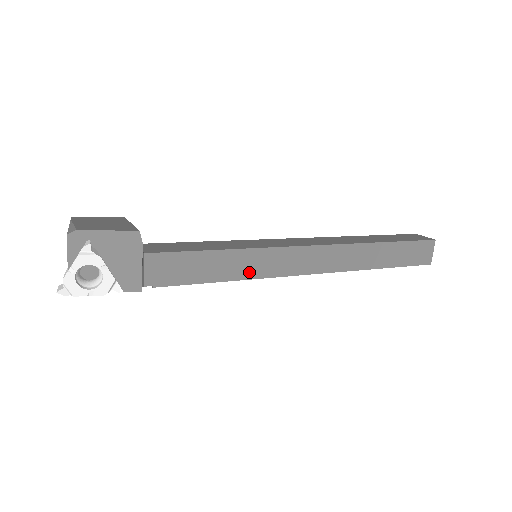
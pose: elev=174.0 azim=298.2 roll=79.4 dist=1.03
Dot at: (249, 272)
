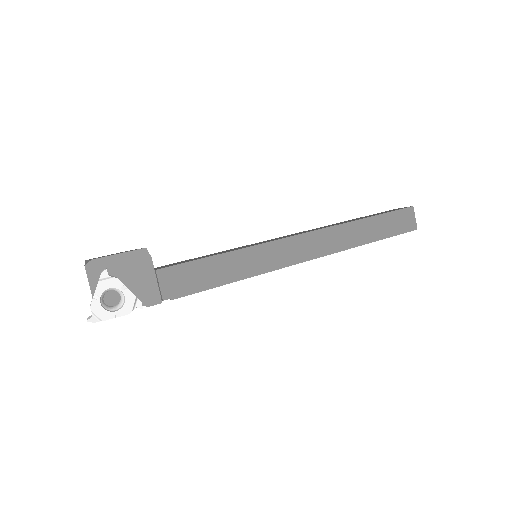
Dot at: (254, 269)
